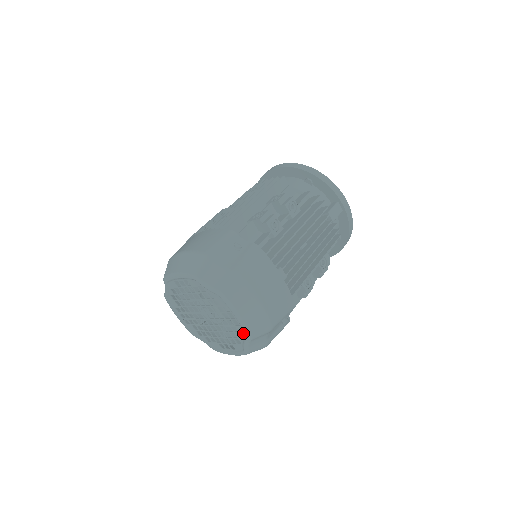
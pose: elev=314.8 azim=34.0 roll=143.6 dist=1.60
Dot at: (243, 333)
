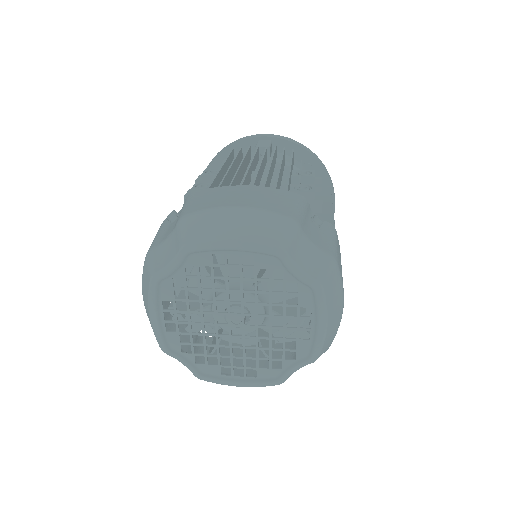
Dot at: (271, 260)
